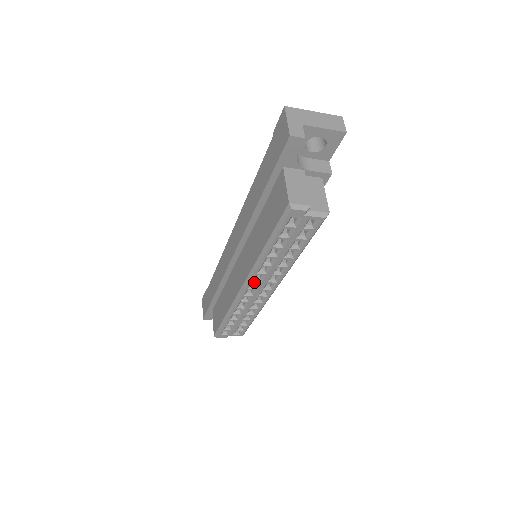
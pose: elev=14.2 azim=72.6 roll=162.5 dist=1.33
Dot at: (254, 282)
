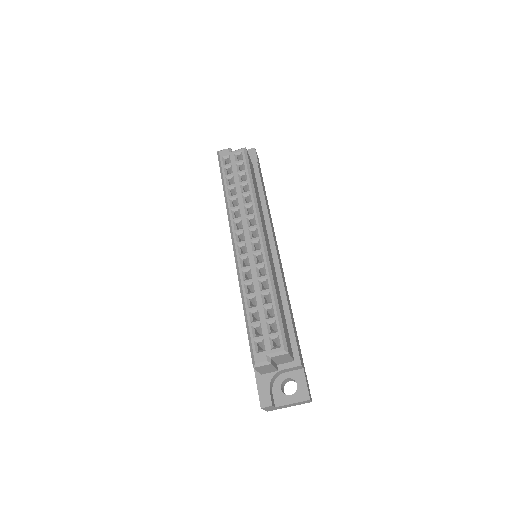
Dot at: (237, 232)
